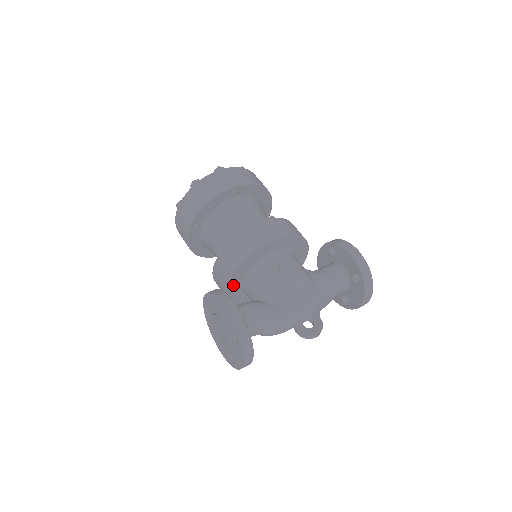
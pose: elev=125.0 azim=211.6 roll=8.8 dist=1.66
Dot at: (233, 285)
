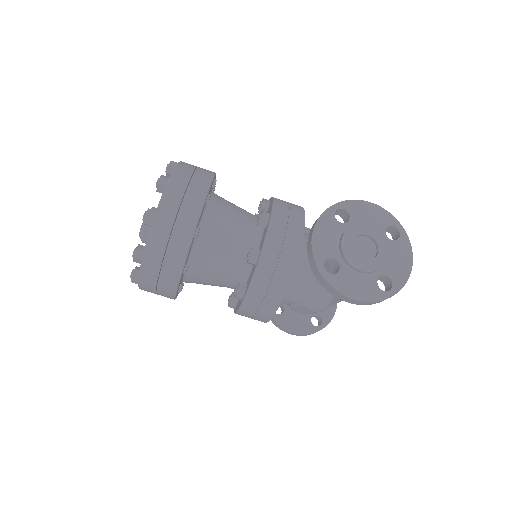
Dot at: occluded
